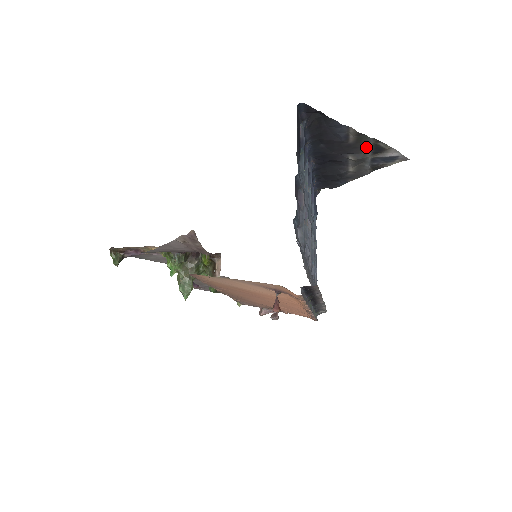
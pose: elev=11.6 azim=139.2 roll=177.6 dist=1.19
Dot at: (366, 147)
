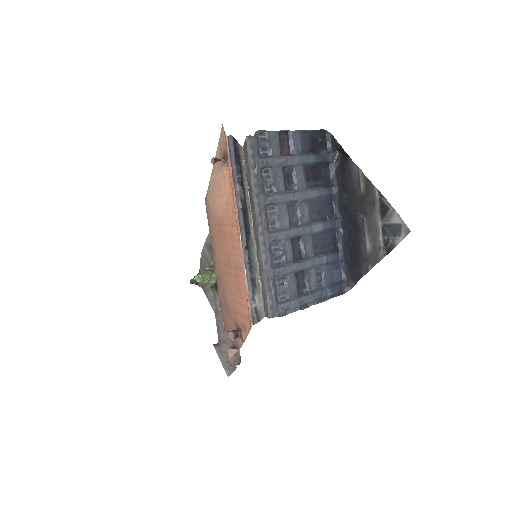
Dot at: (374, 203)
